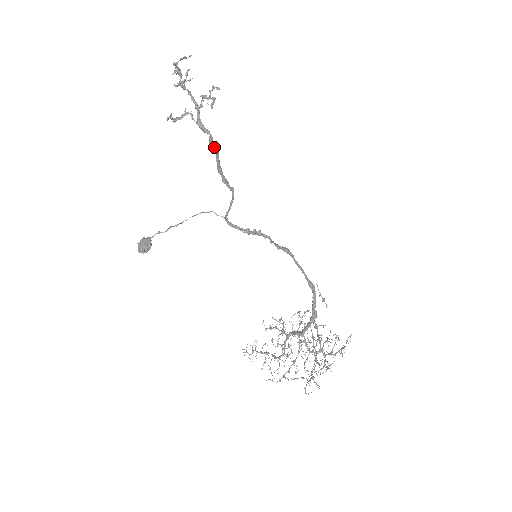
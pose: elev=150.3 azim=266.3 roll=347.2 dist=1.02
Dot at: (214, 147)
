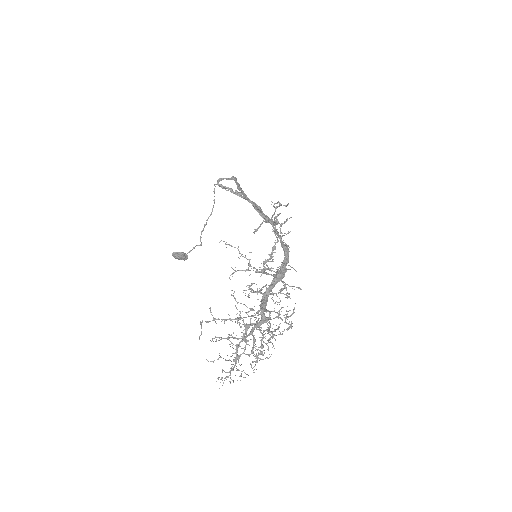
Dot at: (260, 209)
